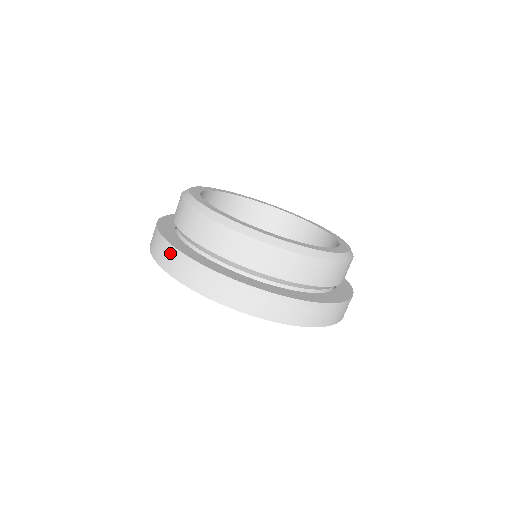
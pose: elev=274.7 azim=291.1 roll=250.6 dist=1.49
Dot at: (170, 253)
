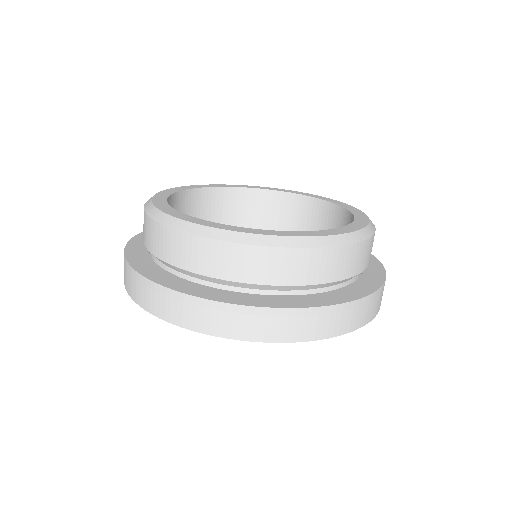
Dot at: (126, 270)
